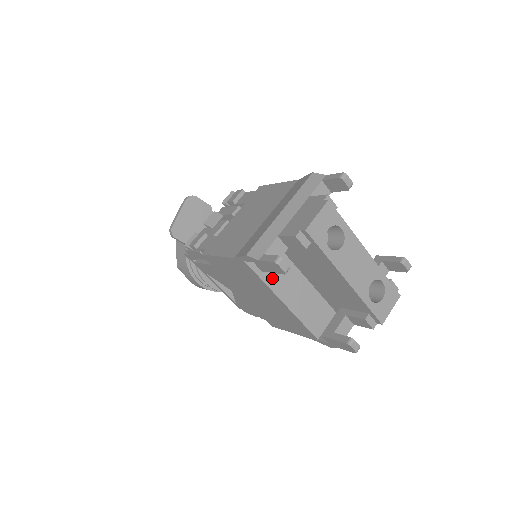
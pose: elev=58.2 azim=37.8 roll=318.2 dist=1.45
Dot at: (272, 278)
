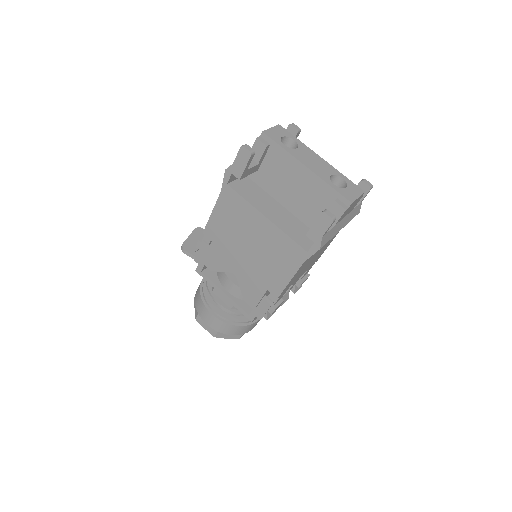
Dot at: (253, 200)
